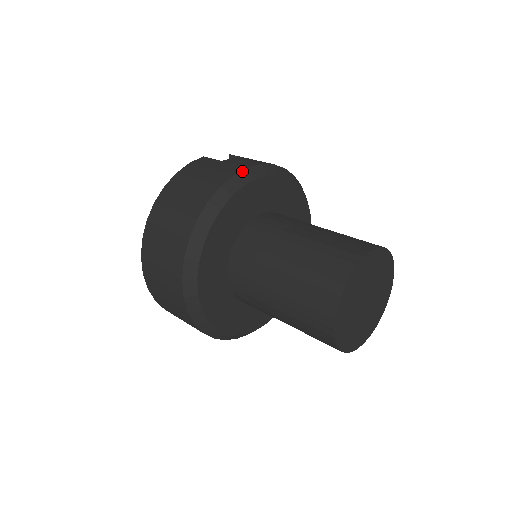
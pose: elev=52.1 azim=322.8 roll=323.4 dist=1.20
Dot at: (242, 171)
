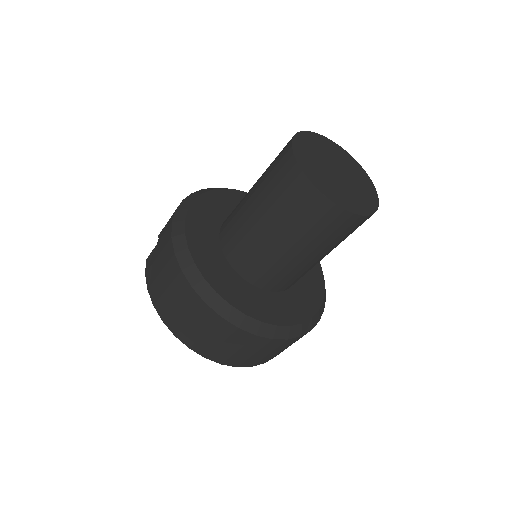
Dot at: (172, 229)
